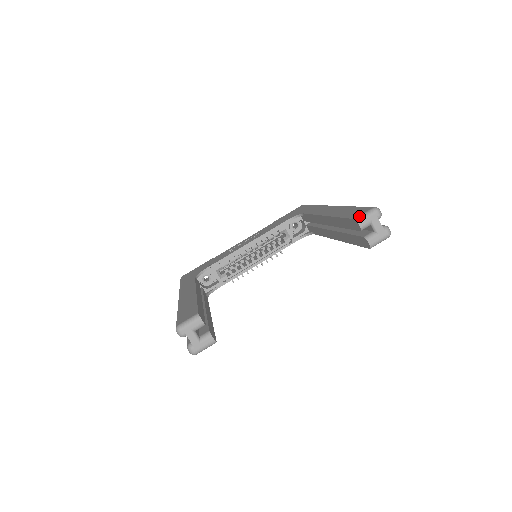
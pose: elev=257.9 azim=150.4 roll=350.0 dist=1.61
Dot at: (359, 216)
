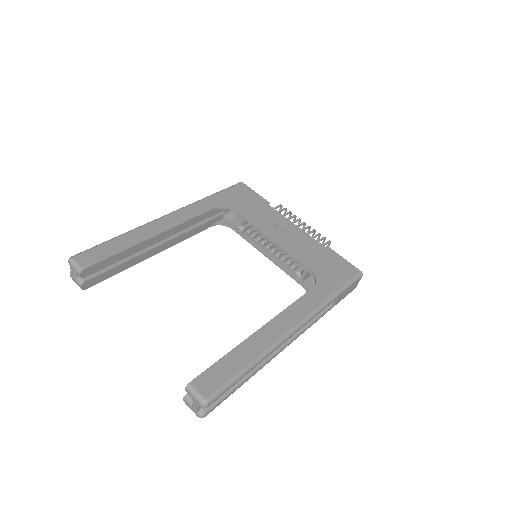
Dot at: (193, 387)
